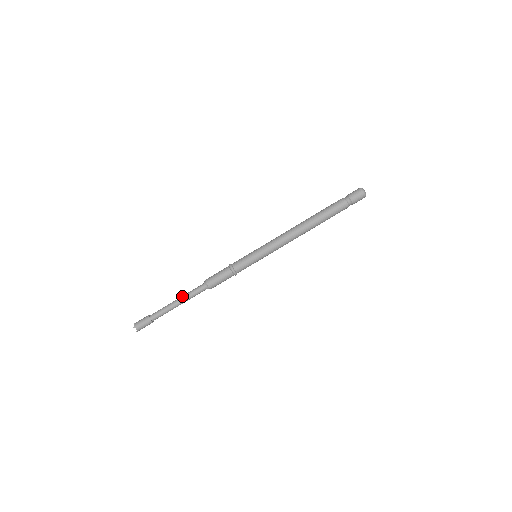
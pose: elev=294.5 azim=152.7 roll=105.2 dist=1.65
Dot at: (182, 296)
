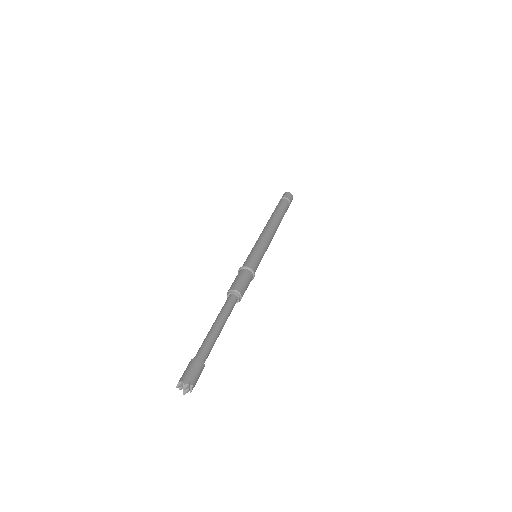
Dot at: (217, 317)
